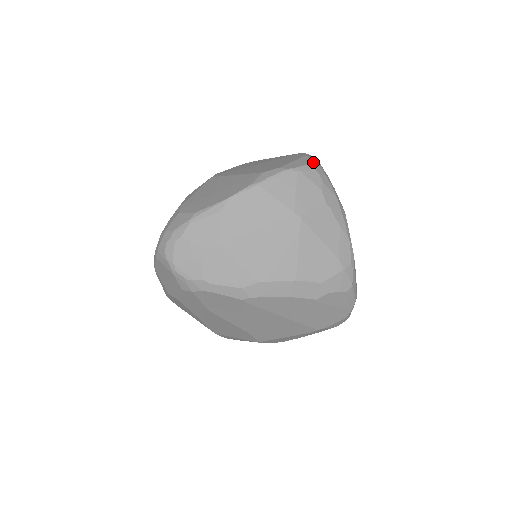
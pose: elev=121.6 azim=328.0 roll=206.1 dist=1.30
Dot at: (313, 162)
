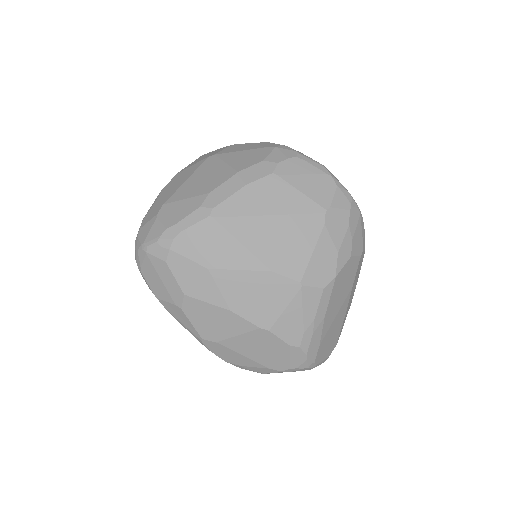
Dot at: occluded
